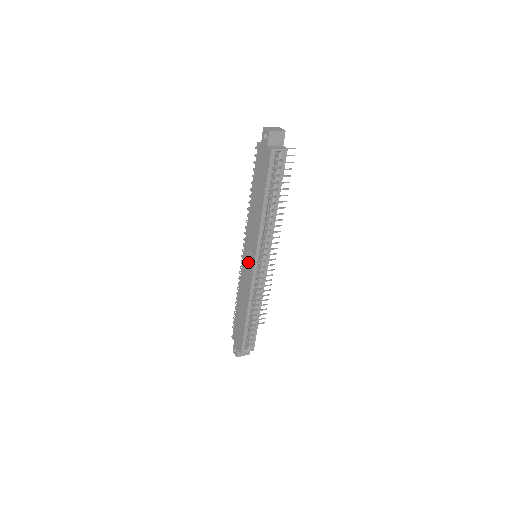
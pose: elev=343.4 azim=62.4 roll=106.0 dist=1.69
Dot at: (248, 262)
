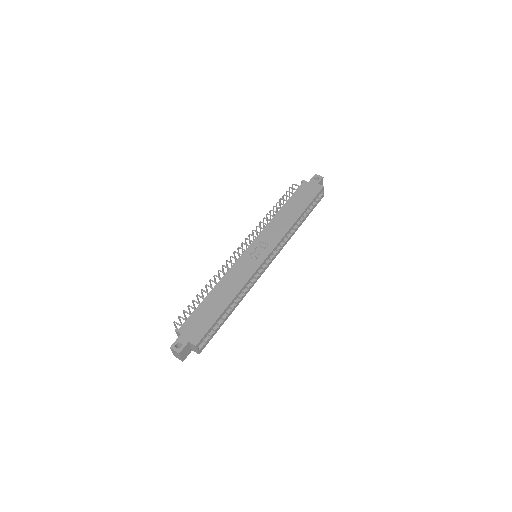
Dot at: (256, 253)
